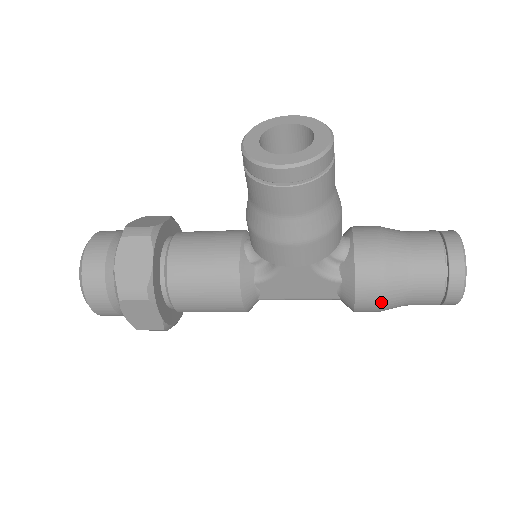
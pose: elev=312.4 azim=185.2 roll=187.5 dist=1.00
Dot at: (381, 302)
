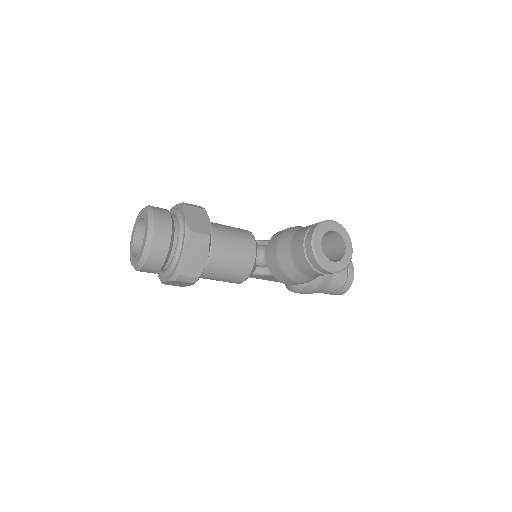
Dot at: occluded
